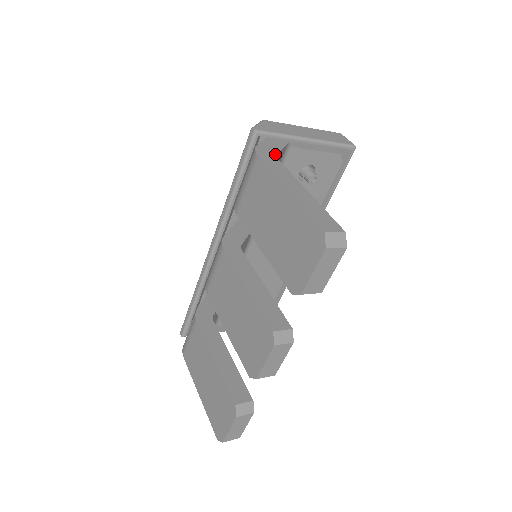
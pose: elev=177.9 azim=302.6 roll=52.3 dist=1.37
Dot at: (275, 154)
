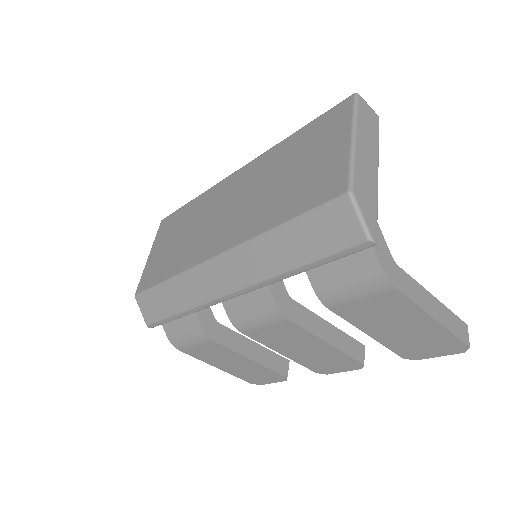
Dot at: (392, 258)
